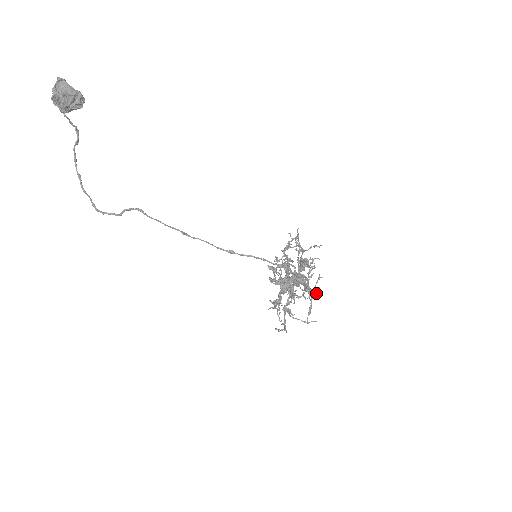
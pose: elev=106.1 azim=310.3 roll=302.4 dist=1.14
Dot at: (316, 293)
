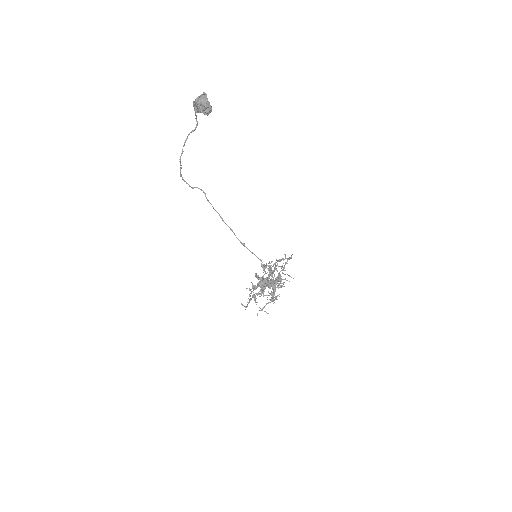
Dot at: (277, 299)
